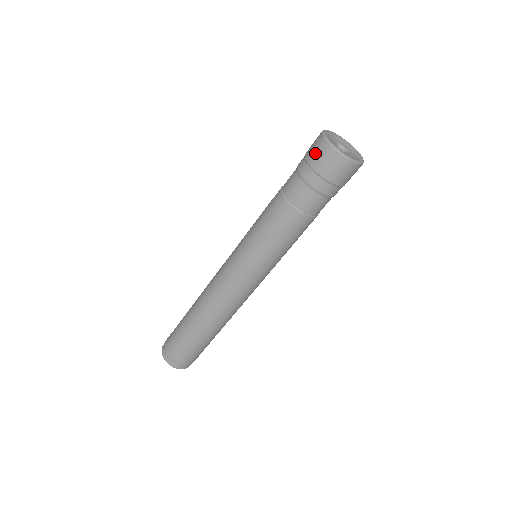
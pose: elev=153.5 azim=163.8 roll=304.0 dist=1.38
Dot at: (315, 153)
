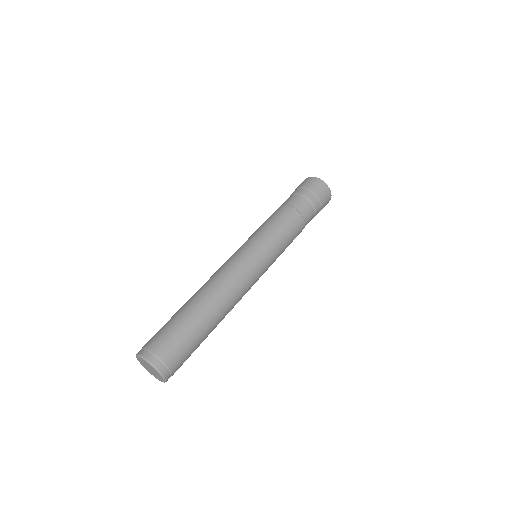
Dot at: (316, 186)
